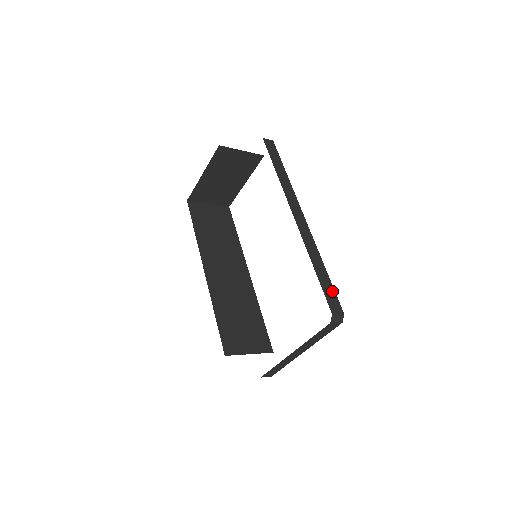
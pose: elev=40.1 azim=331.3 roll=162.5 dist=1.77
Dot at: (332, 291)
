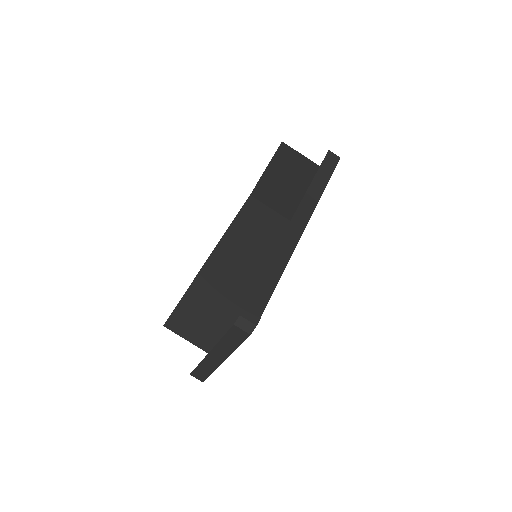
Dot at: (265, 299)
